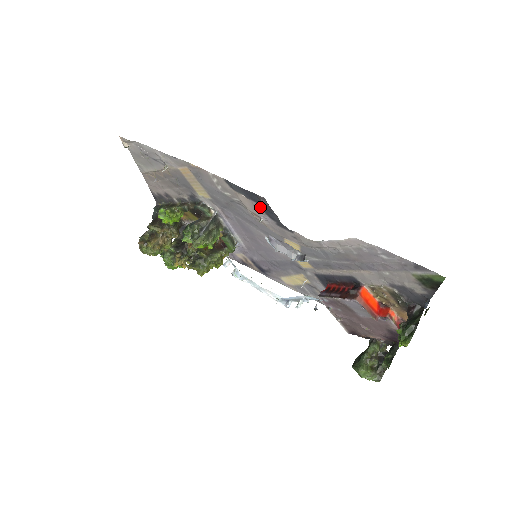
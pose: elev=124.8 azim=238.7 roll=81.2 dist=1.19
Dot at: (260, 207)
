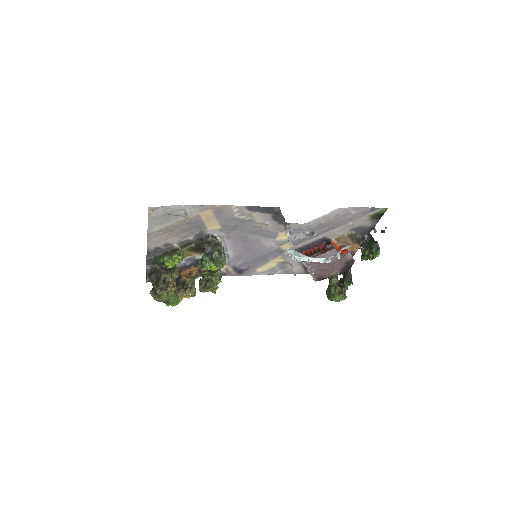
Dot at: (270, 216)
